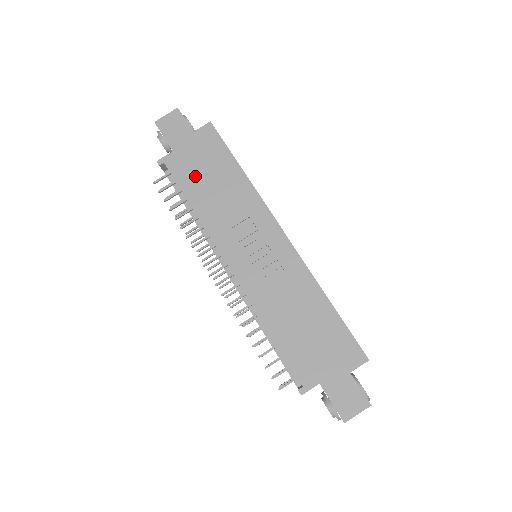
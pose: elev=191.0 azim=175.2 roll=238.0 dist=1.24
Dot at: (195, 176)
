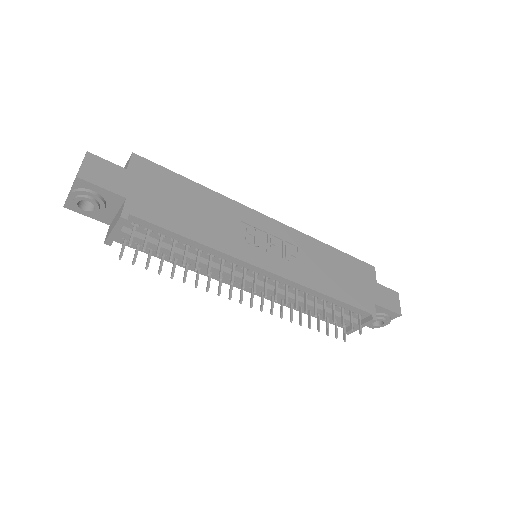
Dot at: (170, 211)
